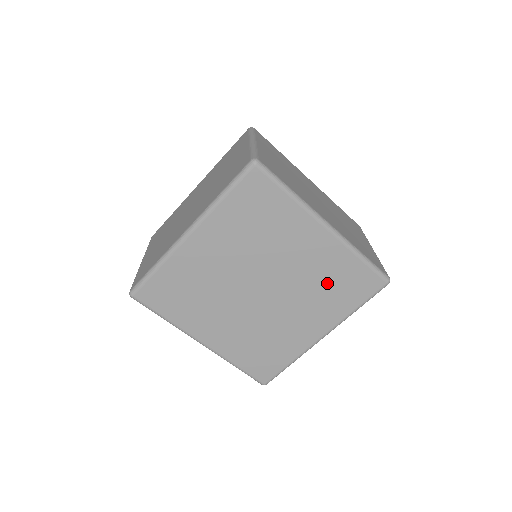
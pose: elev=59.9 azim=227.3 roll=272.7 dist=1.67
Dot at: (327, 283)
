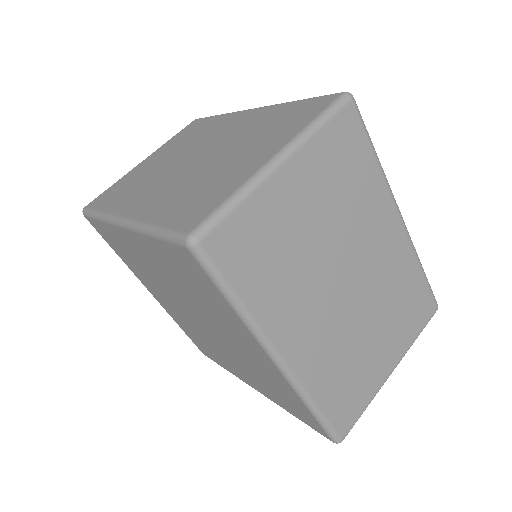
Dot at: (267, 380)
